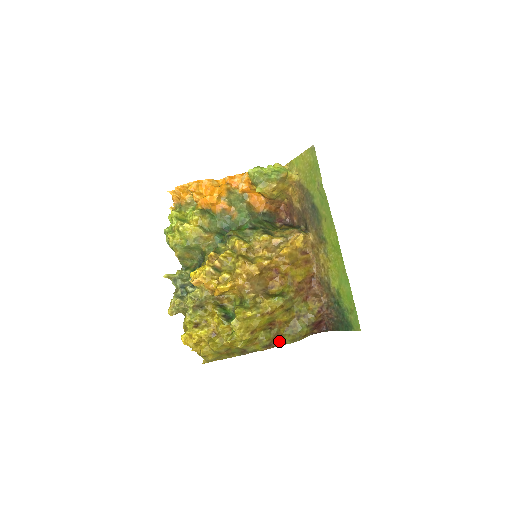
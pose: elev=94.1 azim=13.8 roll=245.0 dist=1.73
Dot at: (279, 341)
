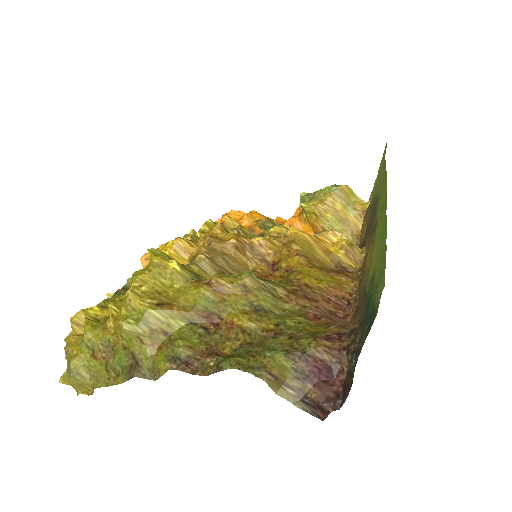
Dot at: (211, 363)
